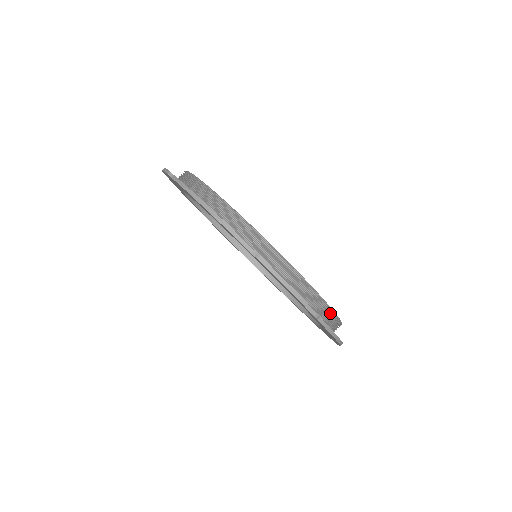
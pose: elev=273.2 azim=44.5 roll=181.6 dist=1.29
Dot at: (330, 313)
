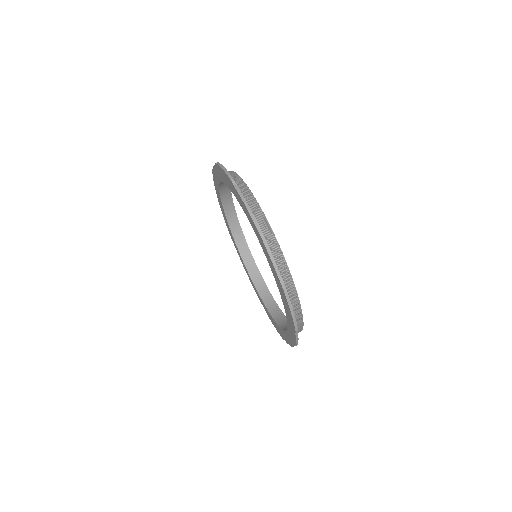
Dot at: (255, 205)
